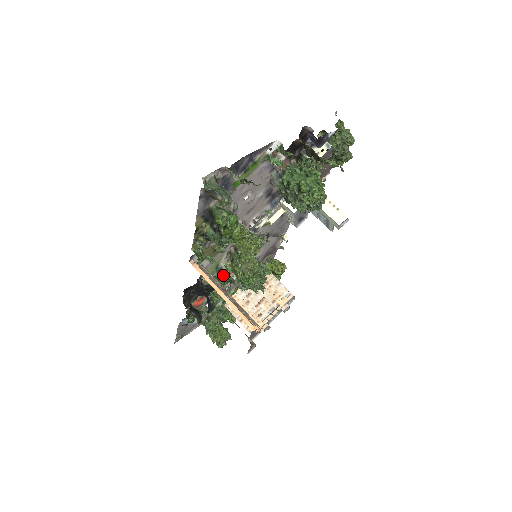
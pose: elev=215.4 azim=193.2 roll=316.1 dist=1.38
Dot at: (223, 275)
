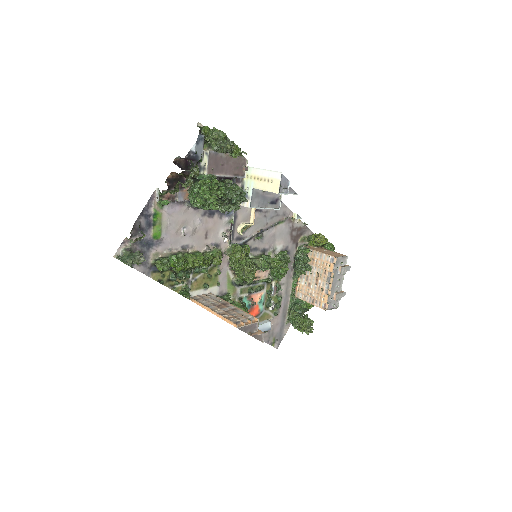
Dot at: (248, 284)
